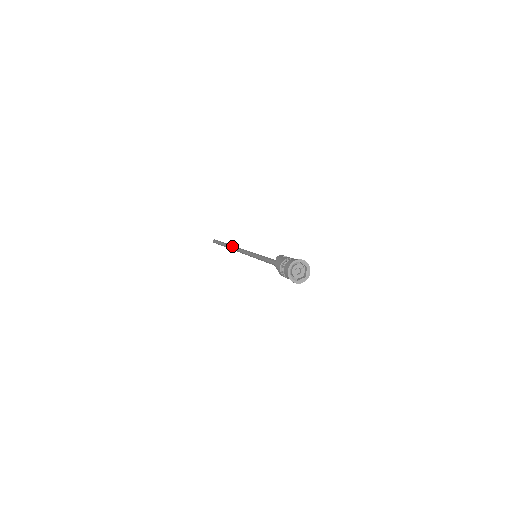
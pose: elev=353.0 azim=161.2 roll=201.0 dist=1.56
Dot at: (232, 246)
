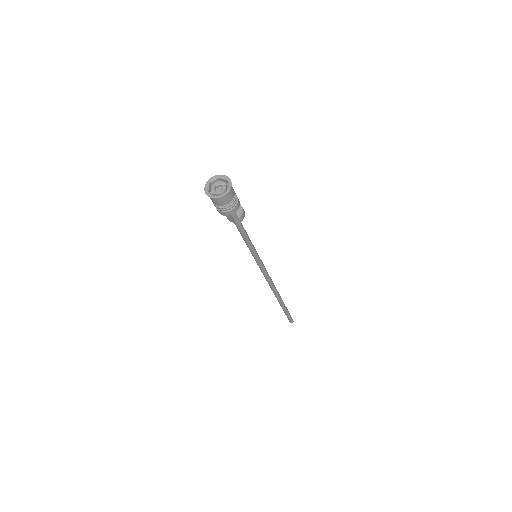
Dot at: occluded
